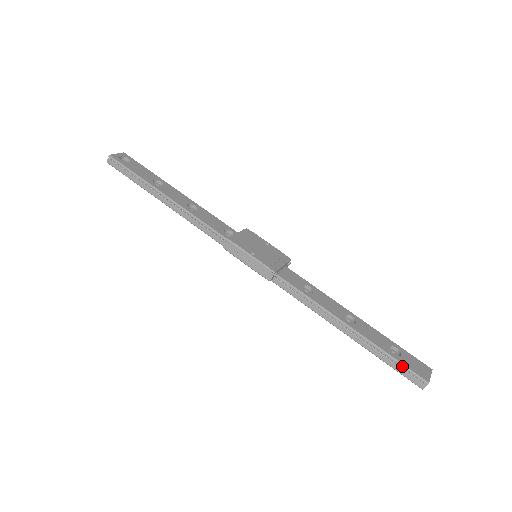
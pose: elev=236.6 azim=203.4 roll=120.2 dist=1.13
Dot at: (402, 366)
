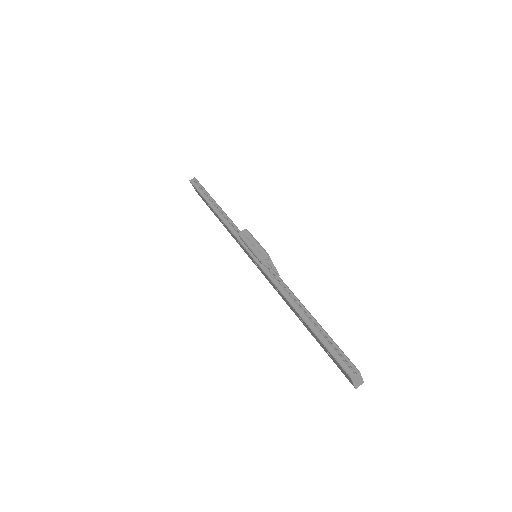
Dot at: (340, 350)
